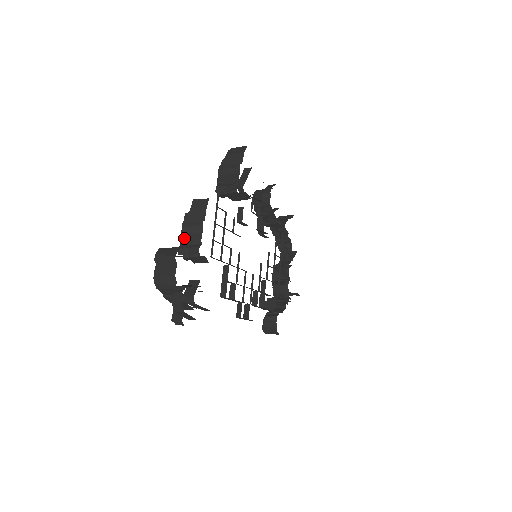
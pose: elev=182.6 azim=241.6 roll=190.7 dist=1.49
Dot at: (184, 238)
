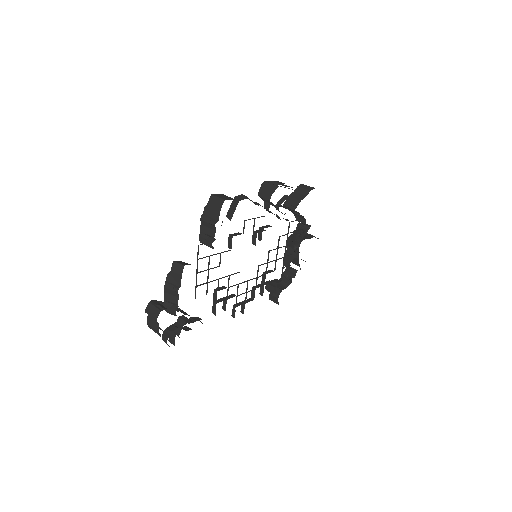
Dot at: (166, 298)
